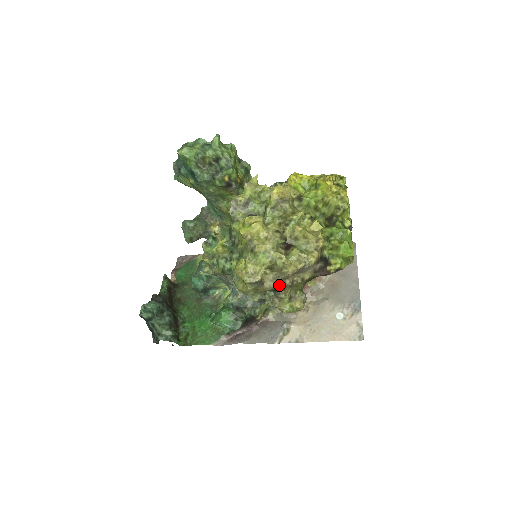
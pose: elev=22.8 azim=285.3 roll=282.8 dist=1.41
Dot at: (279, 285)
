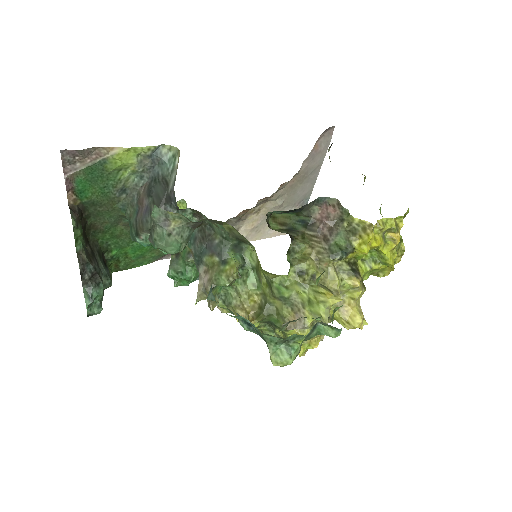
Dot at: occluded
